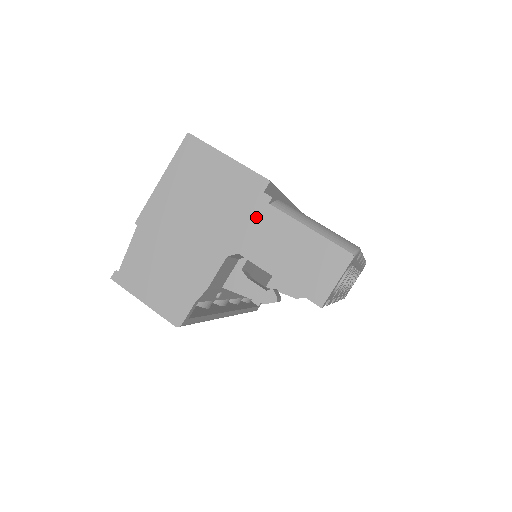
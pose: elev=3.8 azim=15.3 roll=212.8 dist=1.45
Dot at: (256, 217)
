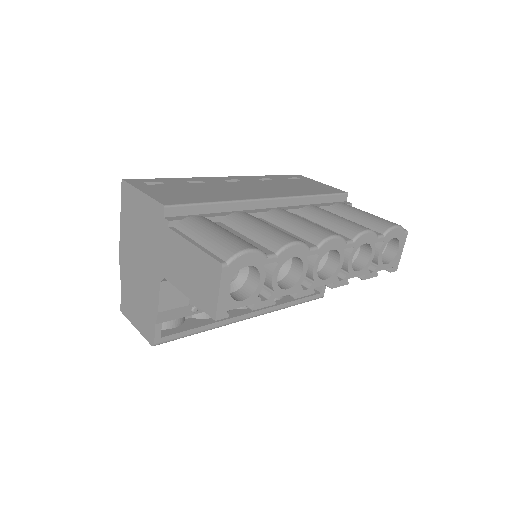
Dot at: (165, 242)
